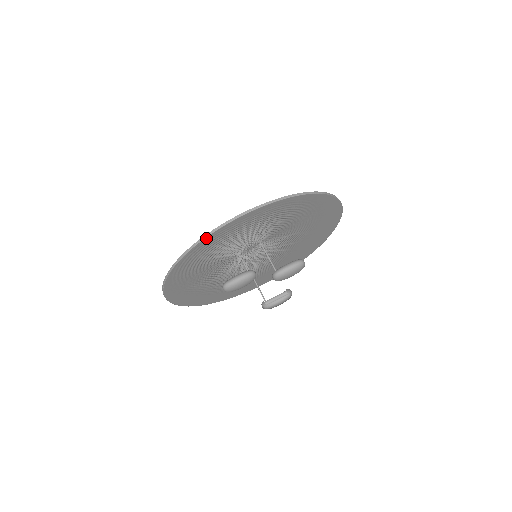
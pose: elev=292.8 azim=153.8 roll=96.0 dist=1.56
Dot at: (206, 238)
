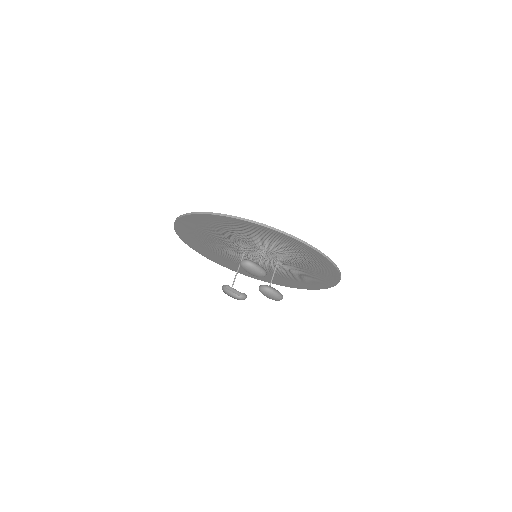
Dot at: (301, 242)
